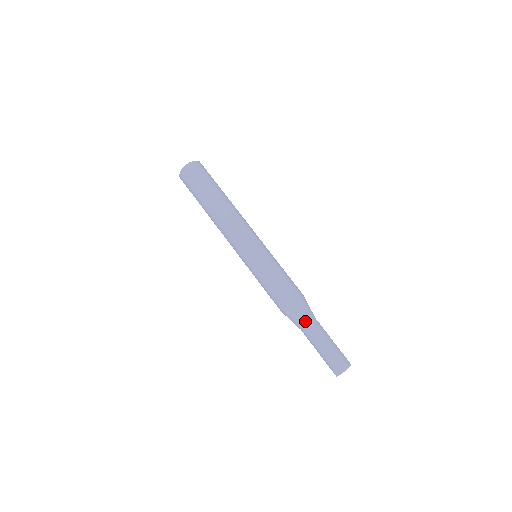
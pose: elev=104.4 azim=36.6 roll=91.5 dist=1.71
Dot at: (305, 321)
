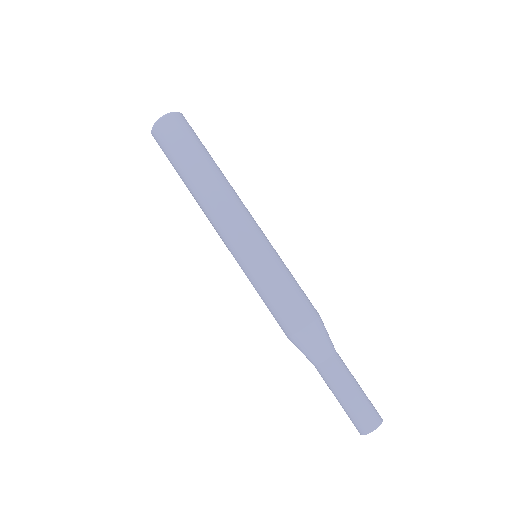
Dot at: (313, 360)
